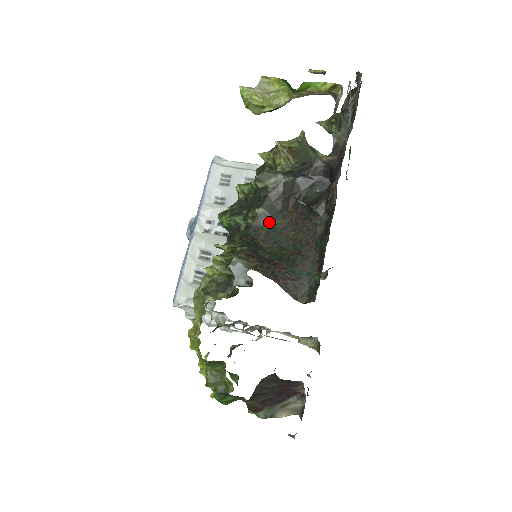
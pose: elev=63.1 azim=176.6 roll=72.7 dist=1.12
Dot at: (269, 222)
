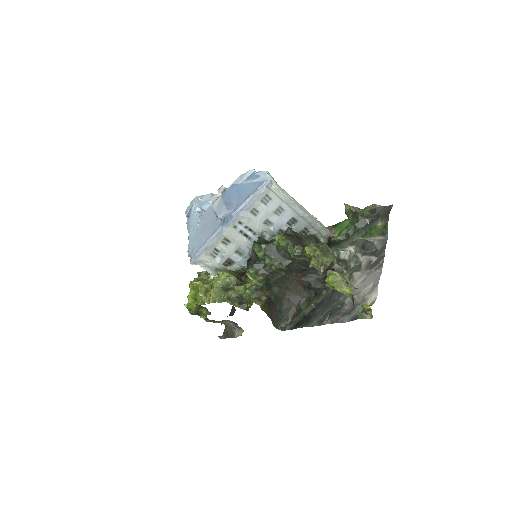
Dot at: (283, 274)
